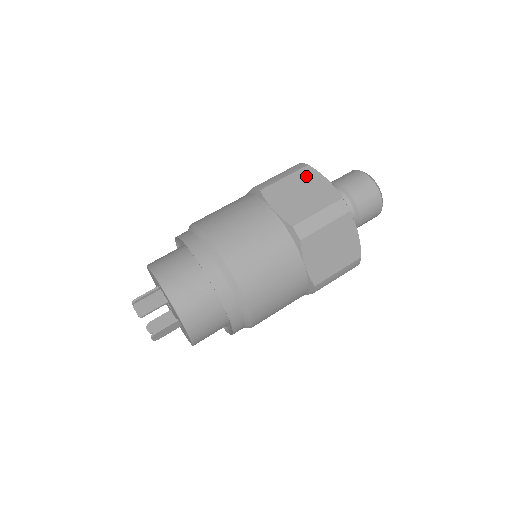
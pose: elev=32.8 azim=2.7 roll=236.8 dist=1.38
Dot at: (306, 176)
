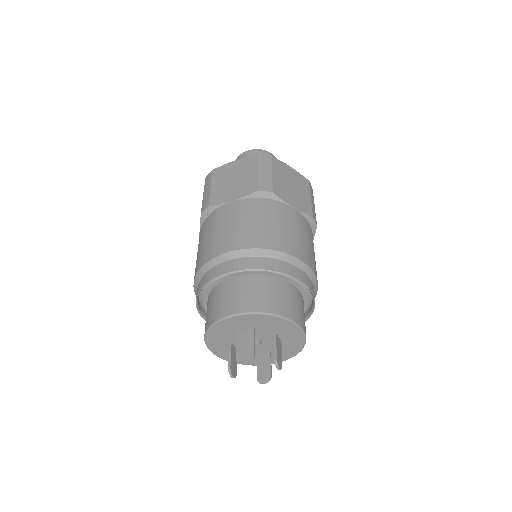
Dot at: (221, 173)
